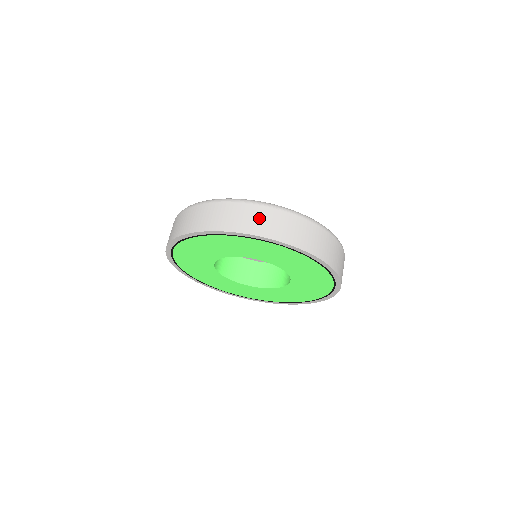
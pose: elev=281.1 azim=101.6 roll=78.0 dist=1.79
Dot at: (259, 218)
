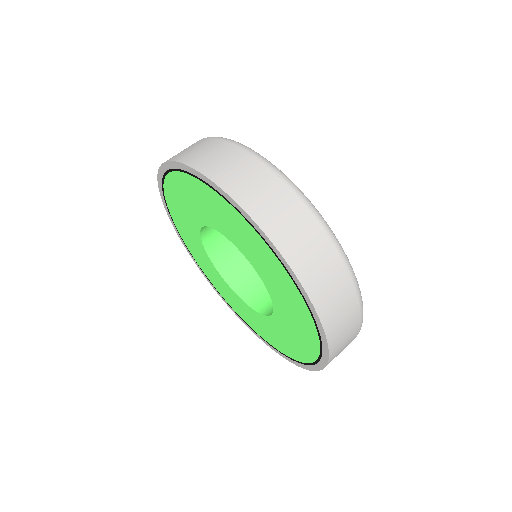
Dot at: (244, 172)
